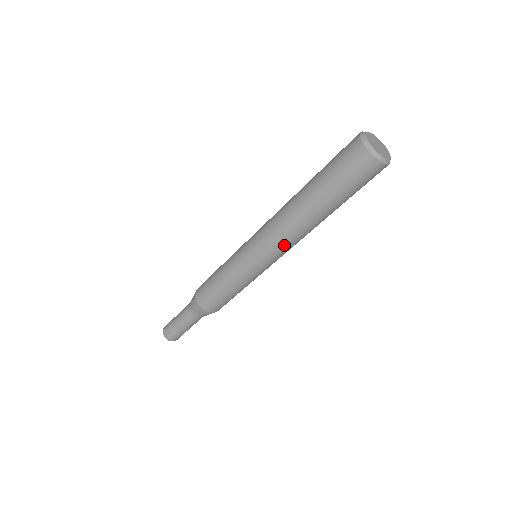
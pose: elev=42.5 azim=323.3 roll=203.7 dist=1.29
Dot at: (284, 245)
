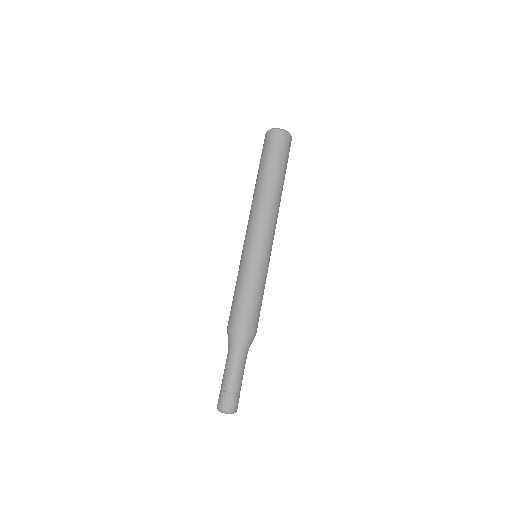
Dot at: (275, 223)
